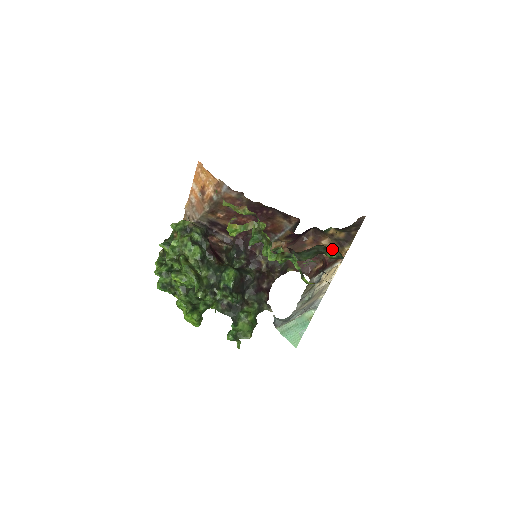
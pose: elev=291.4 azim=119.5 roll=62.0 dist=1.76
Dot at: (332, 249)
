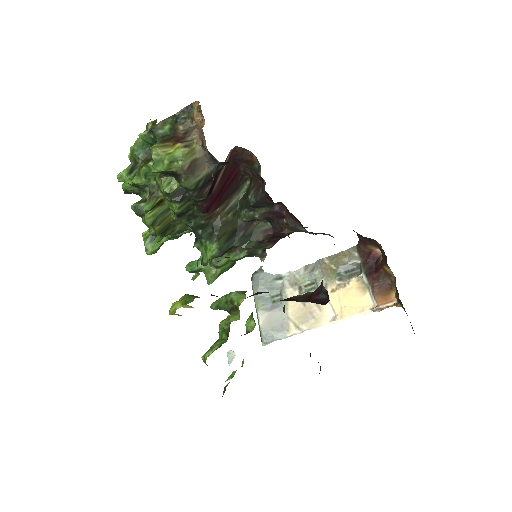
Dot at: occluded
